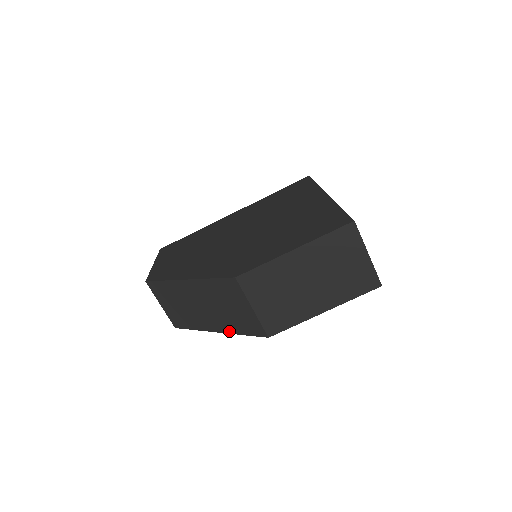
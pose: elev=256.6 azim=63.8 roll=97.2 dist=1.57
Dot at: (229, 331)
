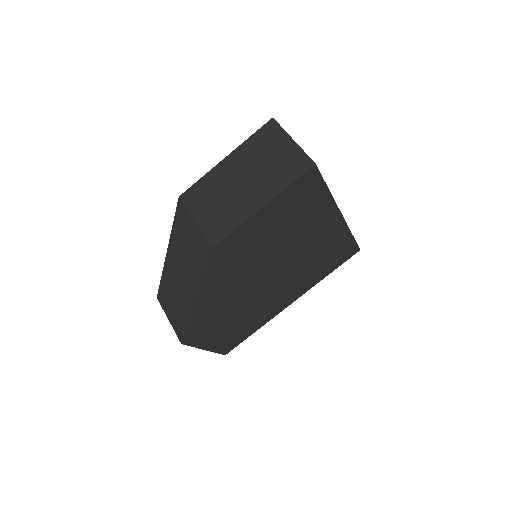
Dot at: (198, 284)
